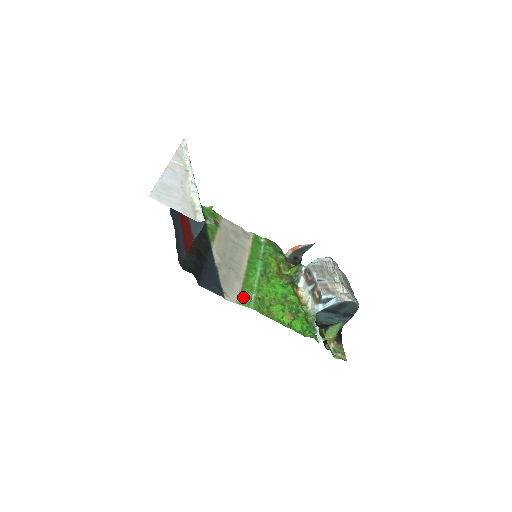
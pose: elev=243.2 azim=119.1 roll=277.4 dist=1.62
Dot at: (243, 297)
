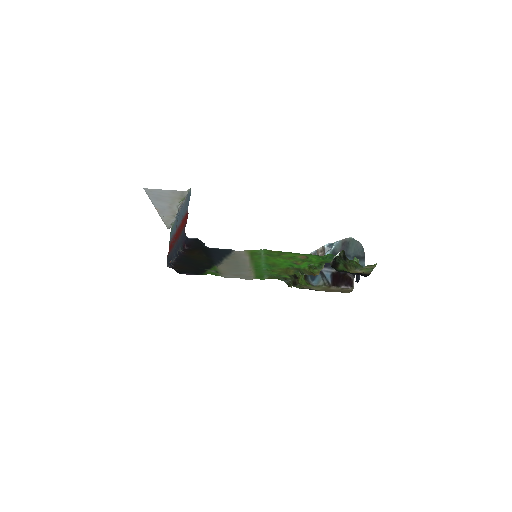
Dot at: (252, 253)
